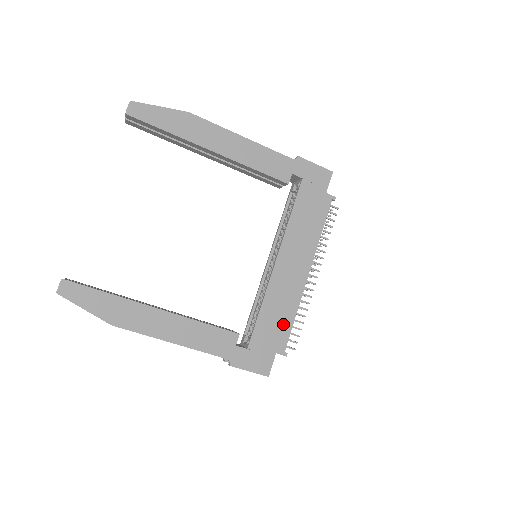
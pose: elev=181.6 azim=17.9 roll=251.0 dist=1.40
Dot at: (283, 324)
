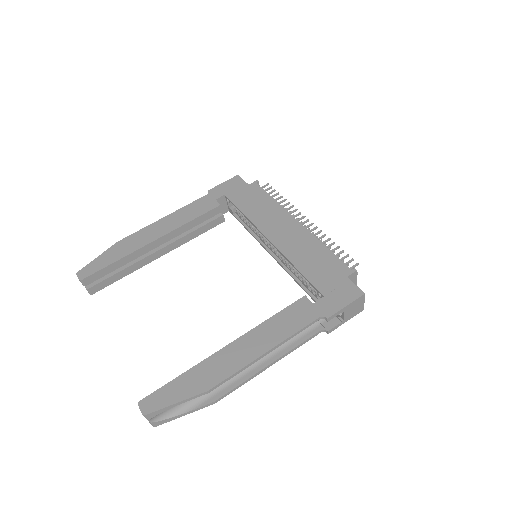
Dot at: (325, 259)
